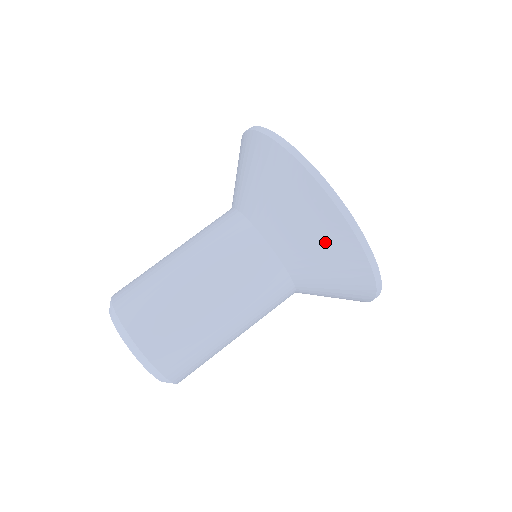
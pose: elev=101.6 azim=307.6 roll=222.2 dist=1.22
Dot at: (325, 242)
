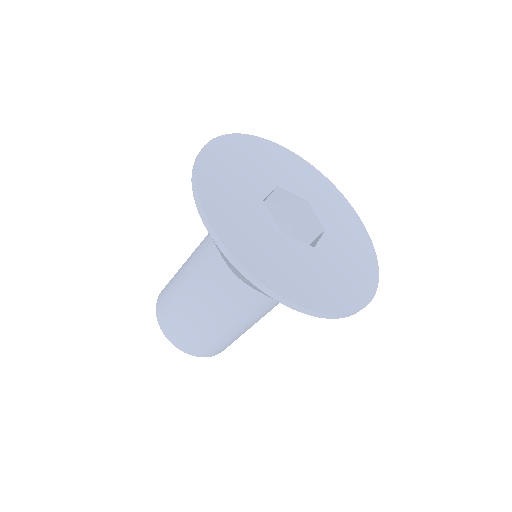
Dot at: occluded
